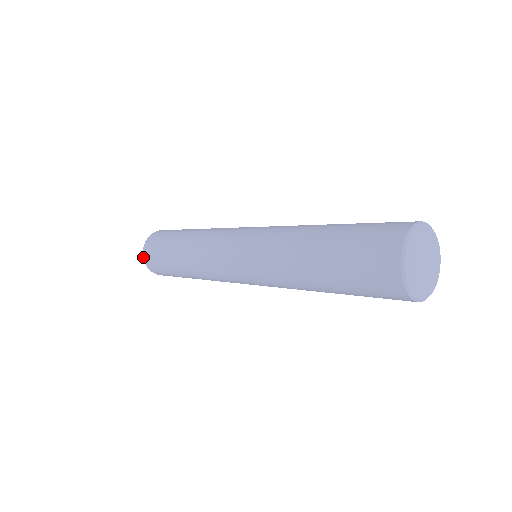
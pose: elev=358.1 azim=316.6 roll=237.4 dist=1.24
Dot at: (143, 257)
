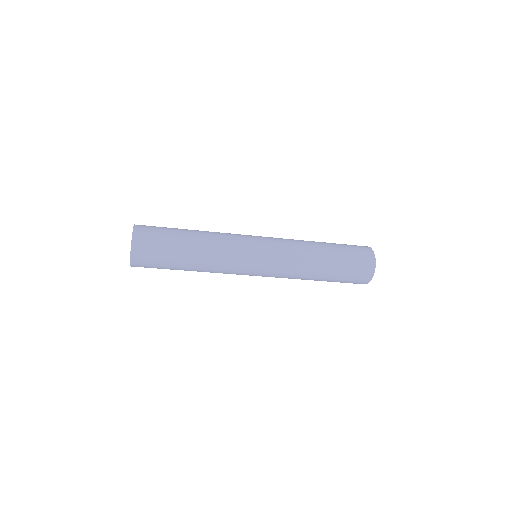
Dot at: (132, 240)
